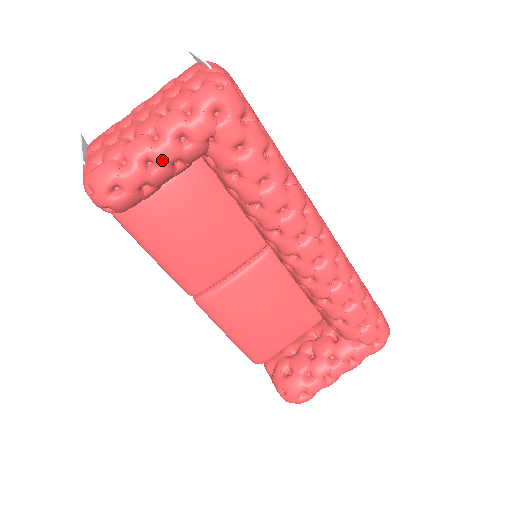
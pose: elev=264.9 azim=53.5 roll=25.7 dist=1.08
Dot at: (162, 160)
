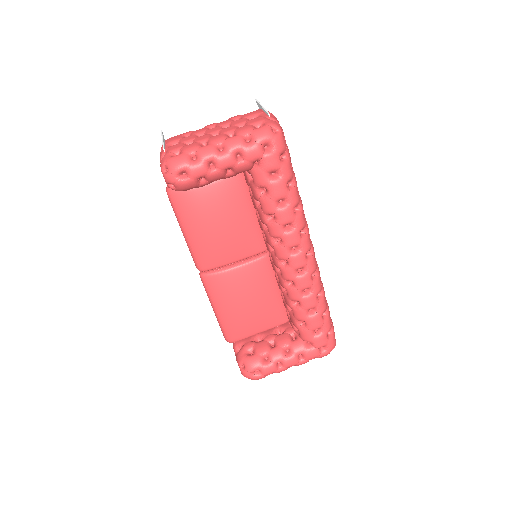
Dot at: (221, 165)
